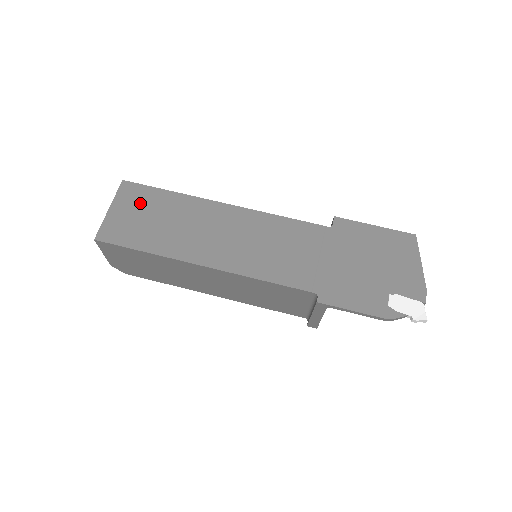
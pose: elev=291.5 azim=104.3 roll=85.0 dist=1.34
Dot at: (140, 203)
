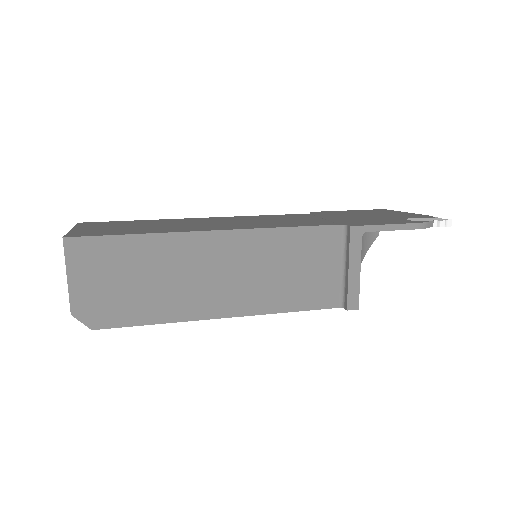
Dot at: (109, 225)
